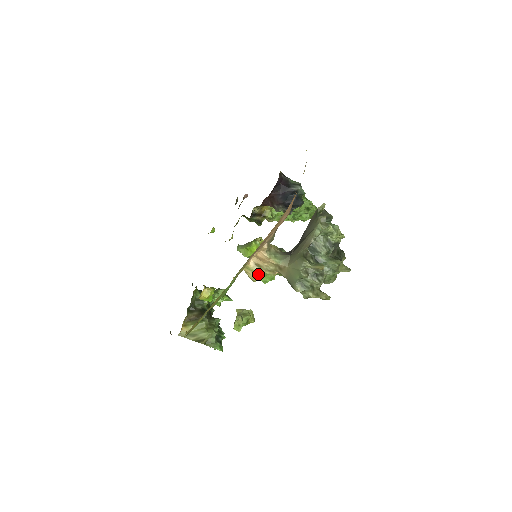
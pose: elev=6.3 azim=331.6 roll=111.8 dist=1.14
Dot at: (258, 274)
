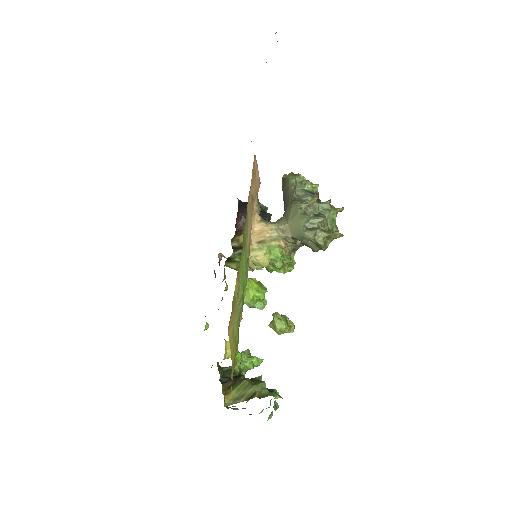
Dot at: (266, 250)
